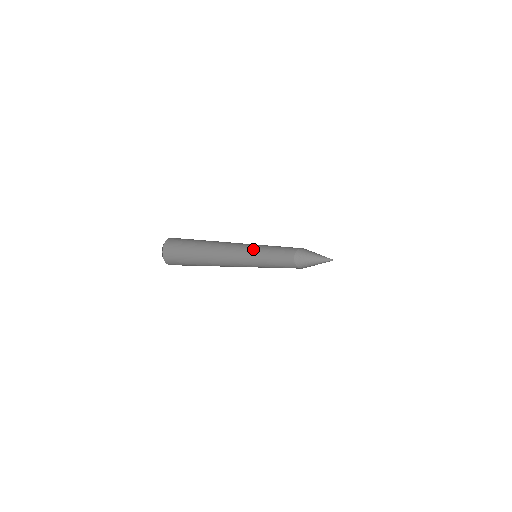
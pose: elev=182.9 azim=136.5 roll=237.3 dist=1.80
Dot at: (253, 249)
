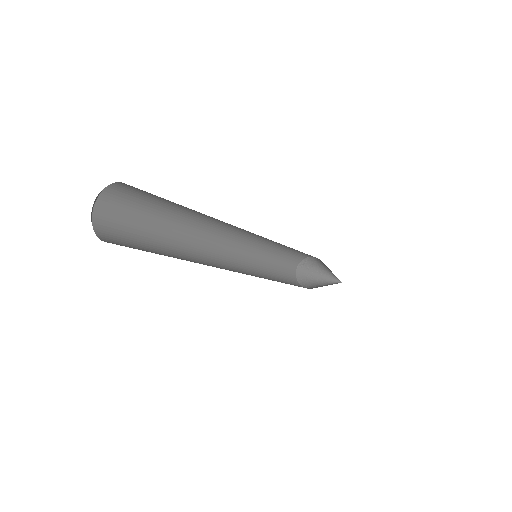
Dot at: (243, 259)
